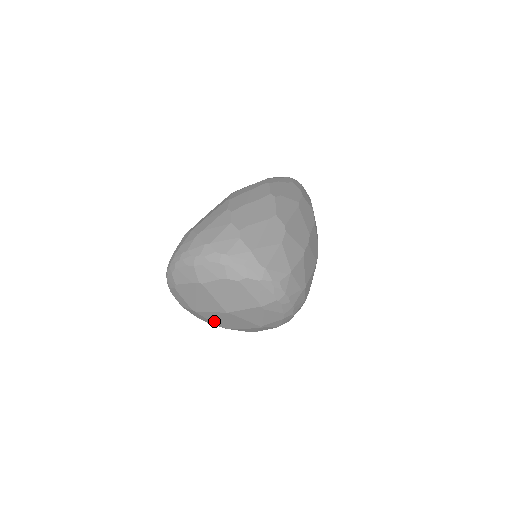
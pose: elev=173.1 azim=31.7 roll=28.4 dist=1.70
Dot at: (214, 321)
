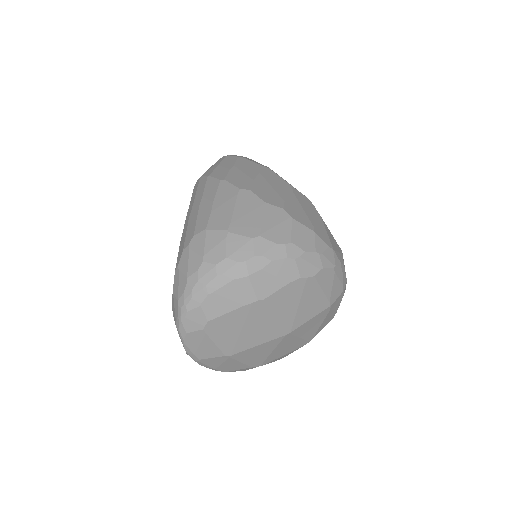
Dot at: (249, 361)
